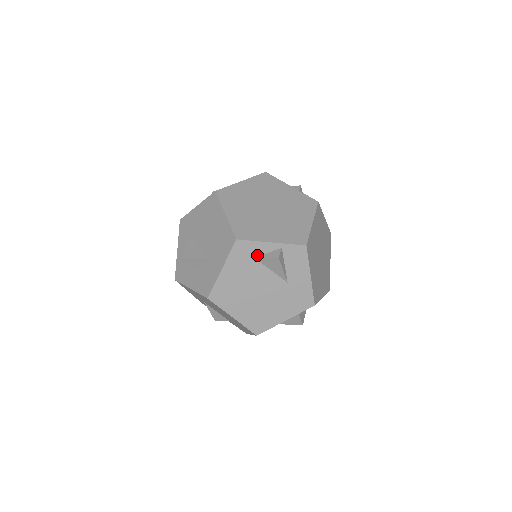
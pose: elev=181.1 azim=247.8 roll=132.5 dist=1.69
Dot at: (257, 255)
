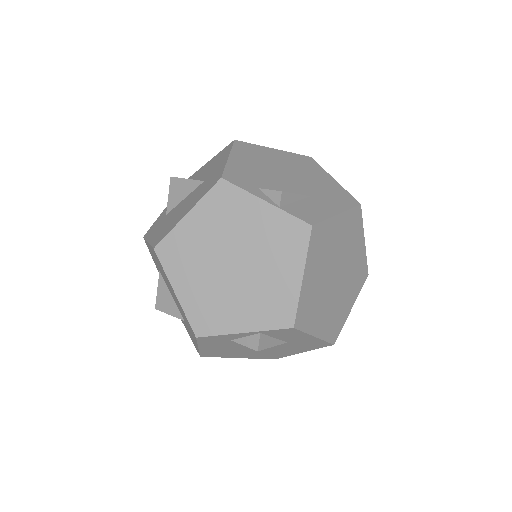
Dot at: (232, 339)
